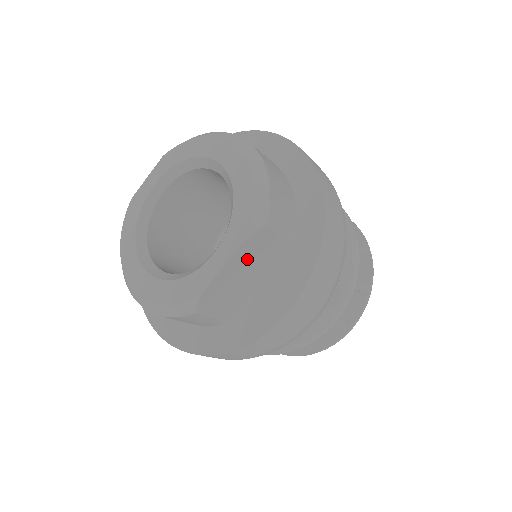
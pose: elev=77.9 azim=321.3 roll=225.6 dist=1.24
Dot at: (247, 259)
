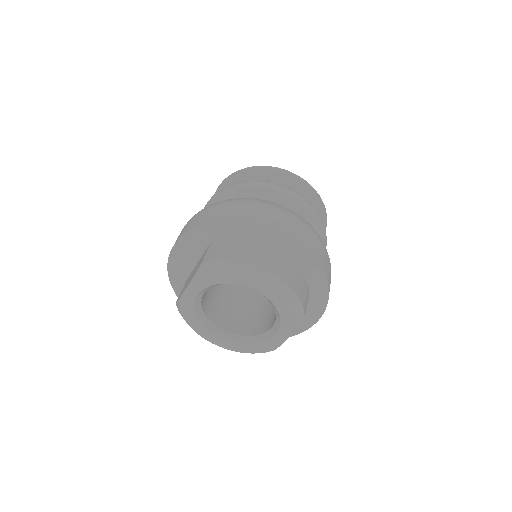
Dot at: occluded
